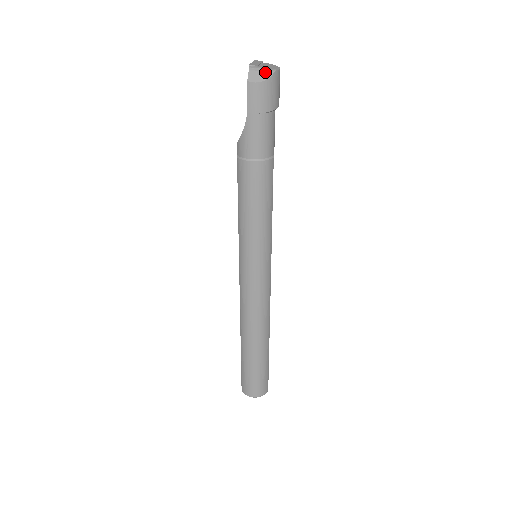
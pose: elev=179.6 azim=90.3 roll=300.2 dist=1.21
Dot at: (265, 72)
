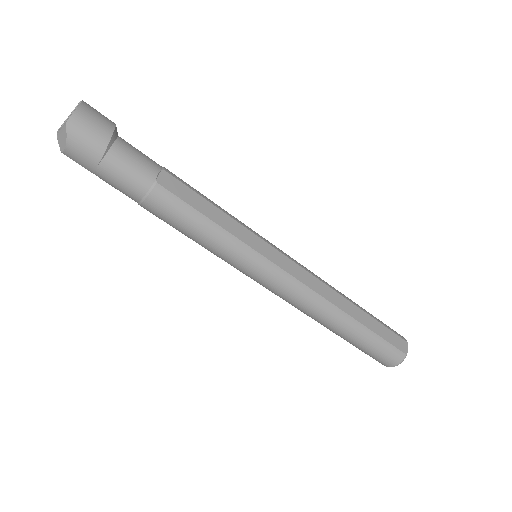
Dot at: (63, 132)
